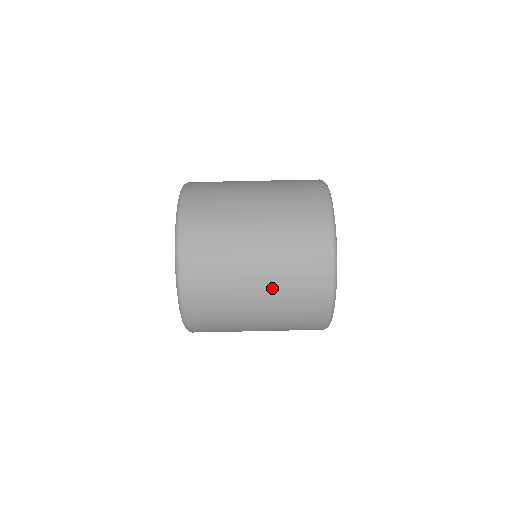
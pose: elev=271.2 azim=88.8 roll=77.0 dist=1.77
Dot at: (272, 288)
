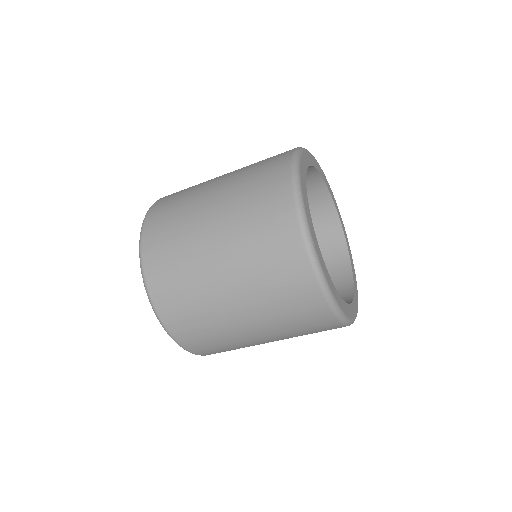
Dot at: (274, 333)
